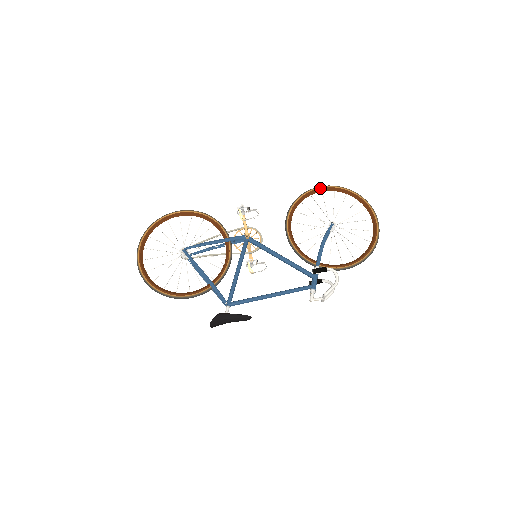
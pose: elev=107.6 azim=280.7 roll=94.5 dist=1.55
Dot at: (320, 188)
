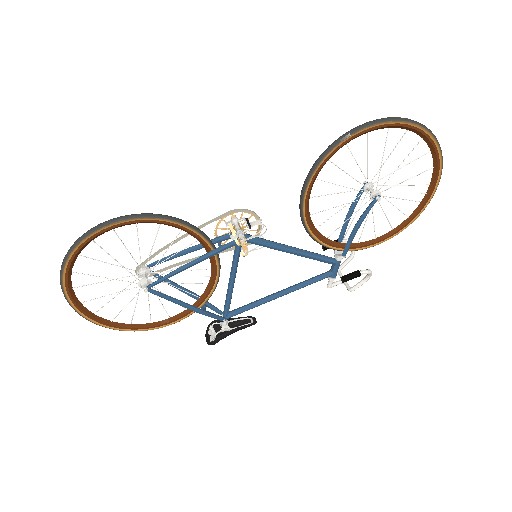
Dot at: (365, 130)
